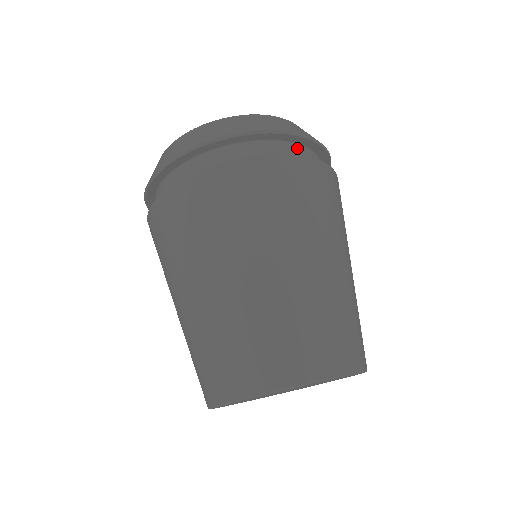
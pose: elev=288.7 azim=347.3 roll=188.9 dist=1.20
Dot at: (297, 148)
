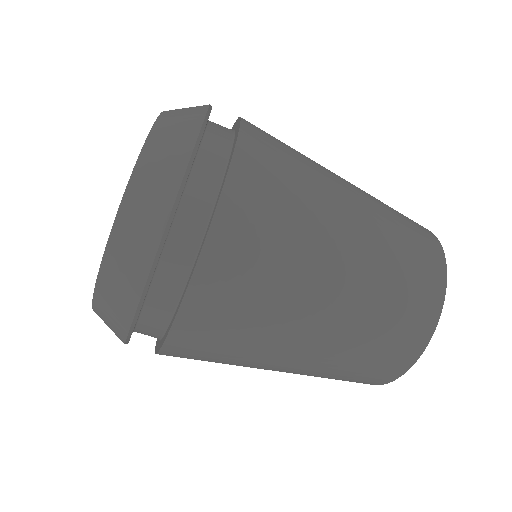
Dot at: (187, 202)
